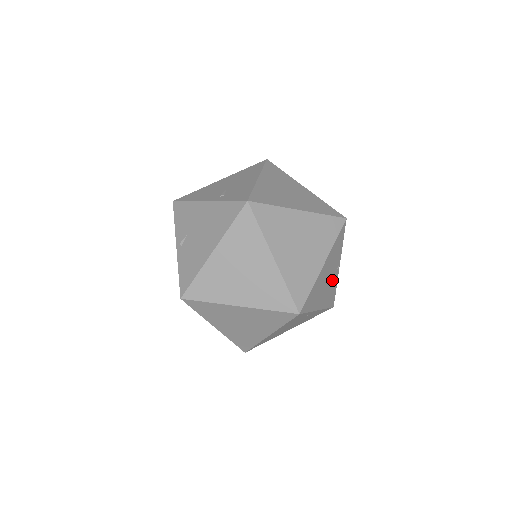
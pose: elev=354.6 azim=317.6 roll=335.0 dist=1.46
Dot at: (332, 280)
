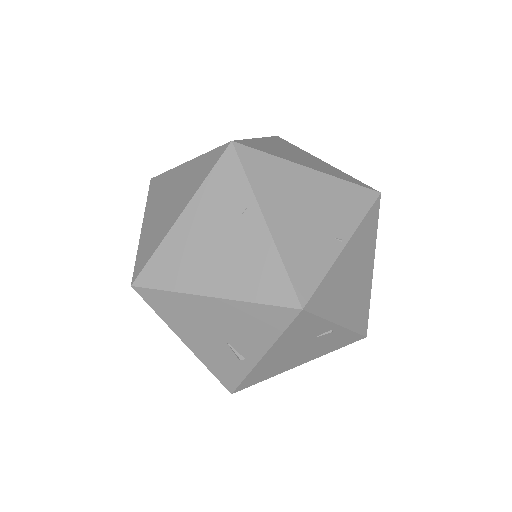
Dot at: (319, 237)
